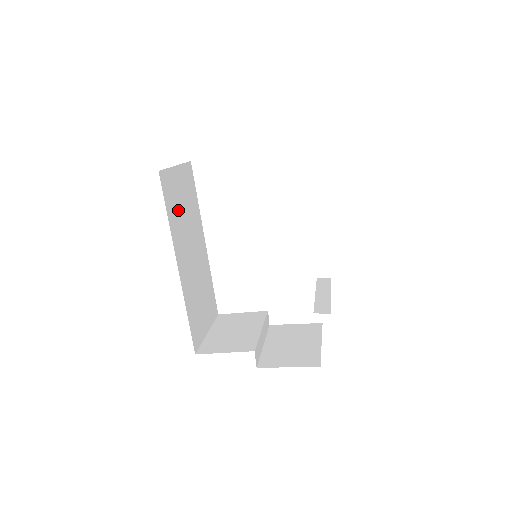
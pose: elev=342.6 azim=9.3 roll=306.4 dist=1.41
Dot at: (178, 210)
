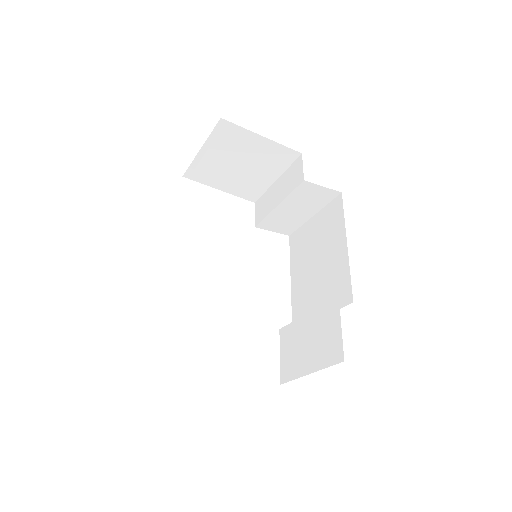
Dot at: occluded
